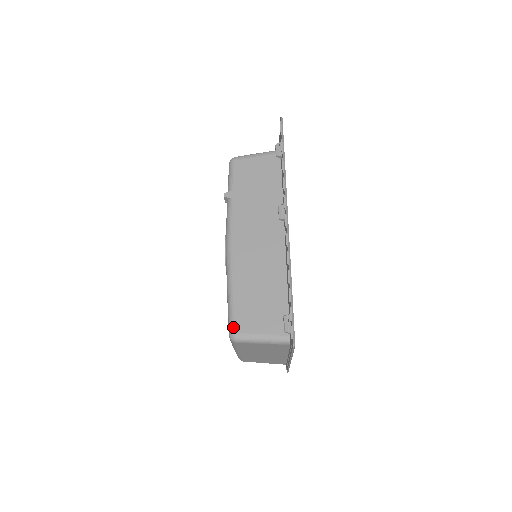
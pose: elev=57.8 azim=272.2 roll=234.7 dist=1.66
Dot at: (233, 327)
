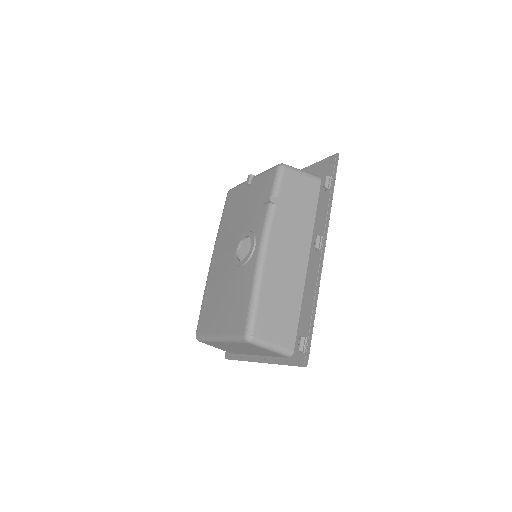
Dot at: (253, 330)
